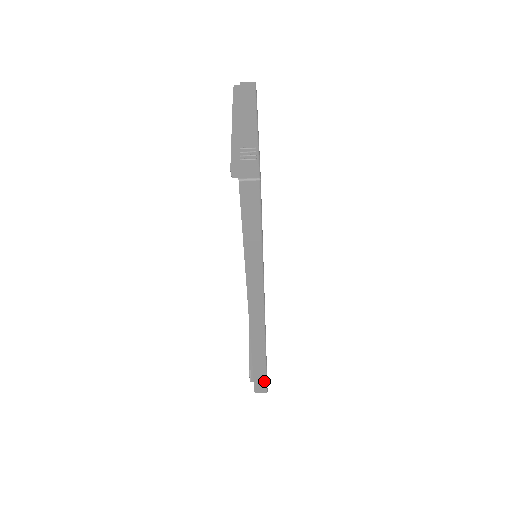
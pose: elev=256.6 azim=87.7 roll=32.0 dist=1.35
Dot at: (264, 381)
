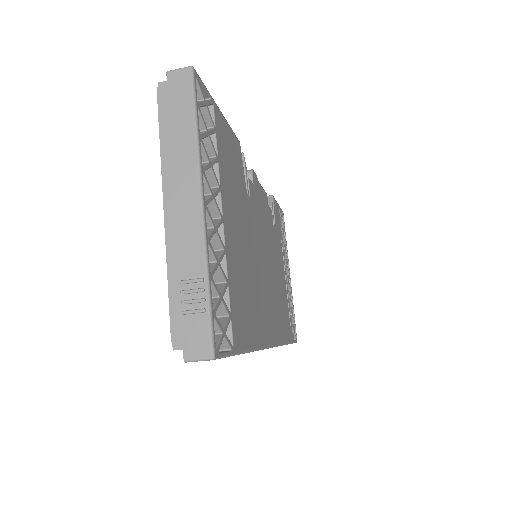
Dot at: occluded
